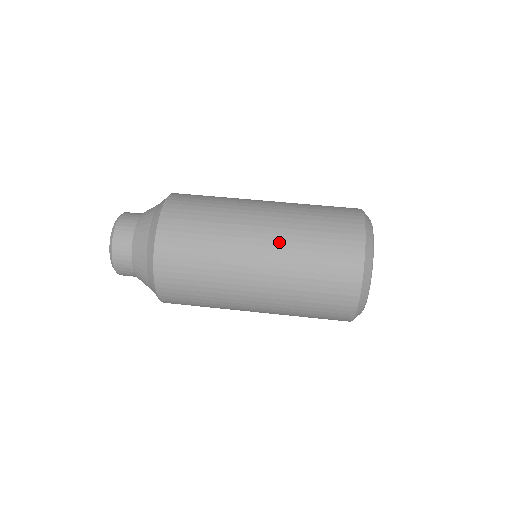
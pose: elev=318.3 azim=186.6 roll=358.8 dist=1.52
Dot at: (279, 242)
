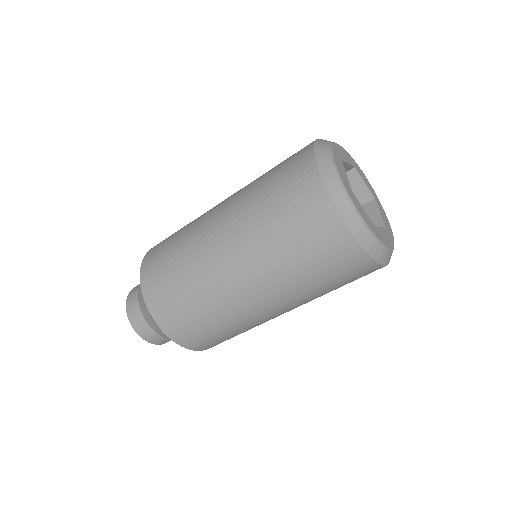
Dot at: (245, 249)
